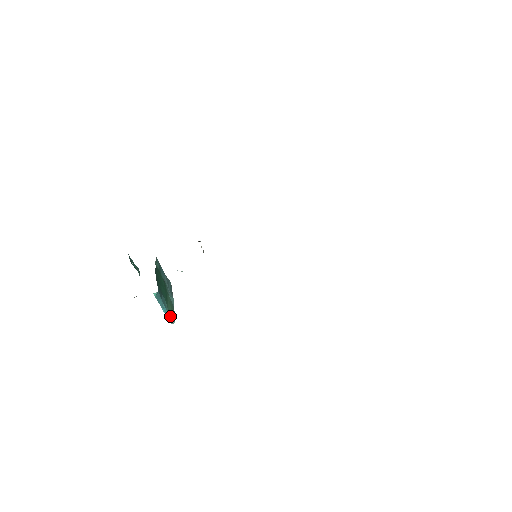
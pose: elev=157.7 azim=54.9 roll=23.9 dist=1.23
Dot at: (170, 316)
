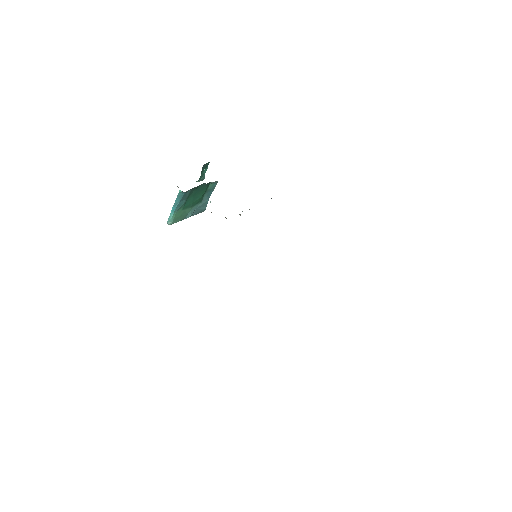
Dot at: (172, 217)
